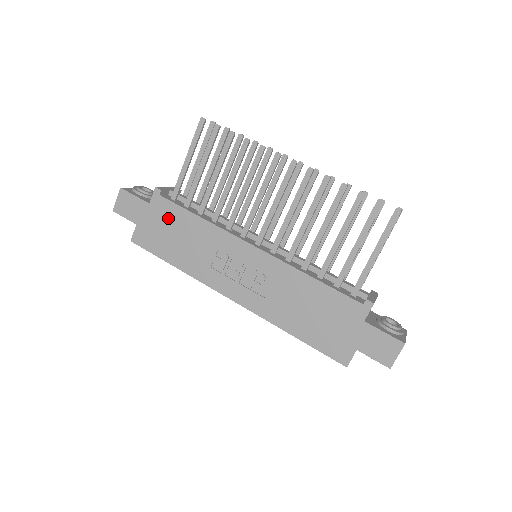
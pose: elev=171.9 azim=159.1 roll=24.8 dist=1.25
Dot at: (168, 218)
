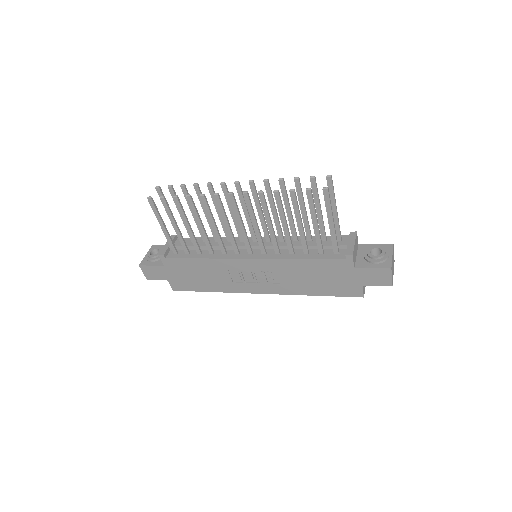
Dot at: (182, 268)
